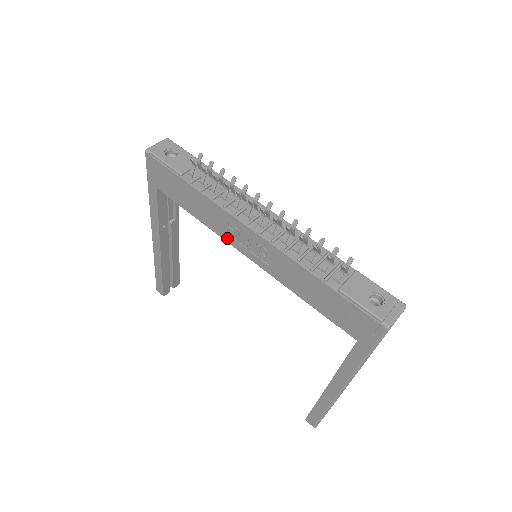
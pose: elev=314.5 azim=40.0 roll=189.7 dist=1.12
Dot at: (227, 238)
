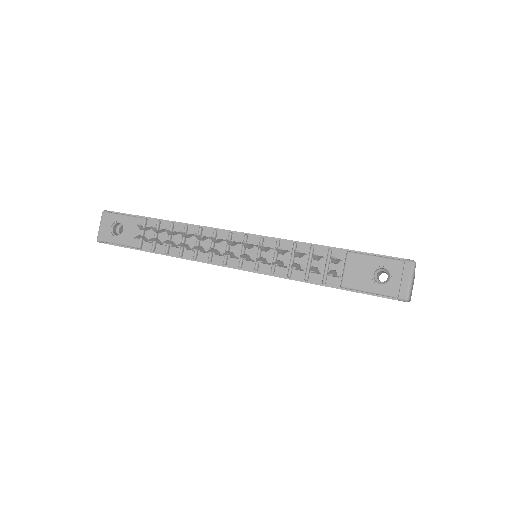
Dot at: occluded
